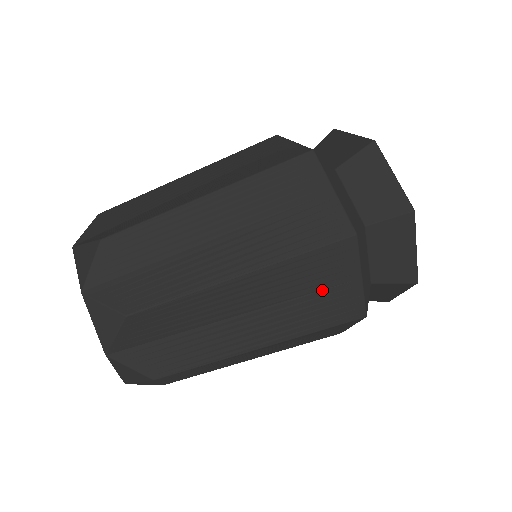
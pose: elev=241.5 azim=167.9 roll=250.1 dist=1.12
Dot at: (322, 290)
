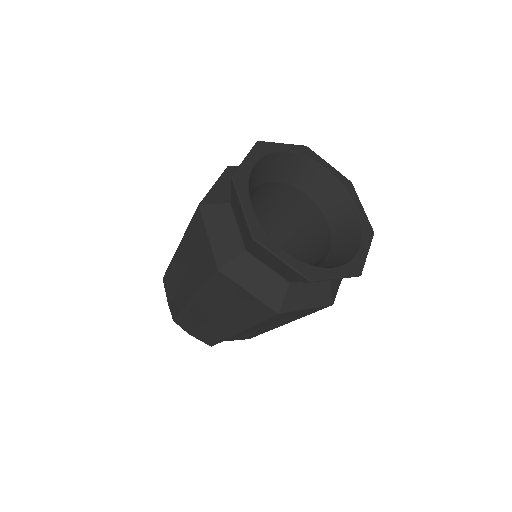
Dot at: (236, 301)
